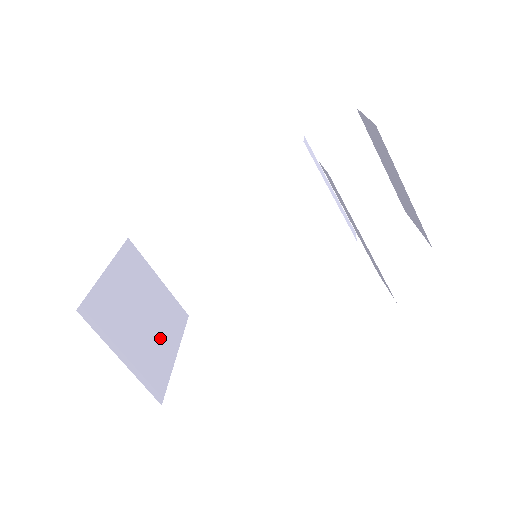
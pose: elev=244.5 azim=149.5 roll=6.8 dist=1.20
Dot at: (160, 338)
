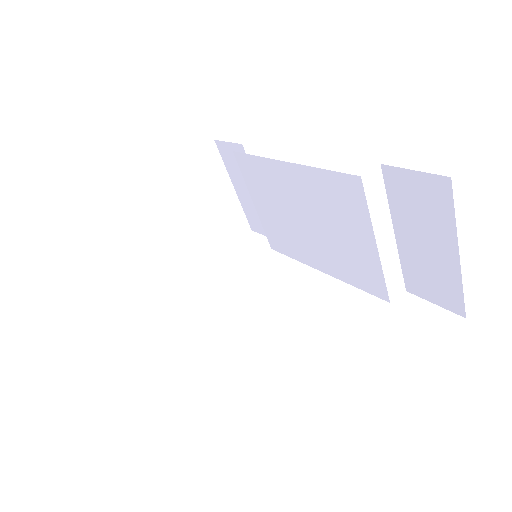
Dot at: (192, 247)
